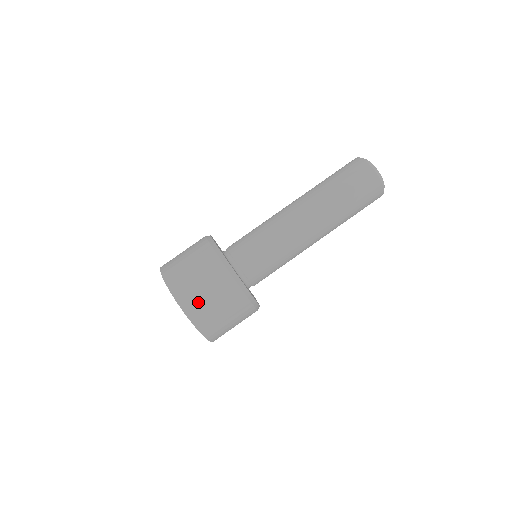
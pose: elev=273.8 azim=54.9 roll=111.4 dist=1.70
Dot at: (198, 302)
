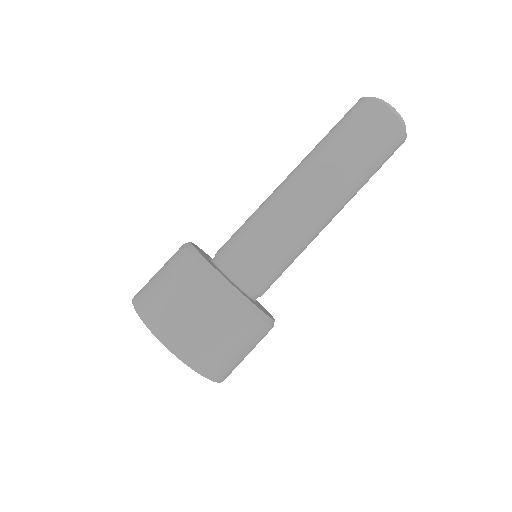
Dot at: (225, 363)
